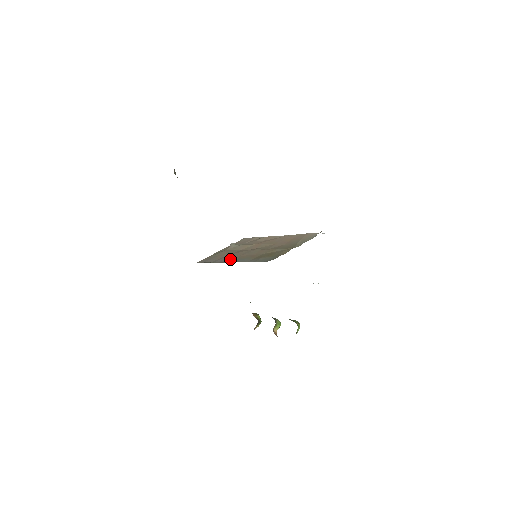
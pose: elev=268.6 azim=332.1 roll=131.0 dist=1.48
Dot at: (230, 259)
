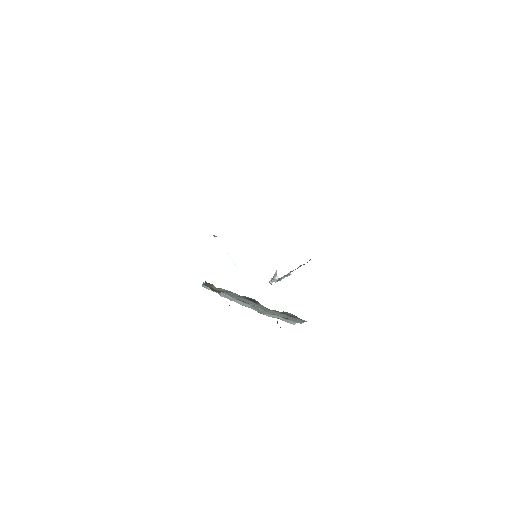
Dot at: occluded
